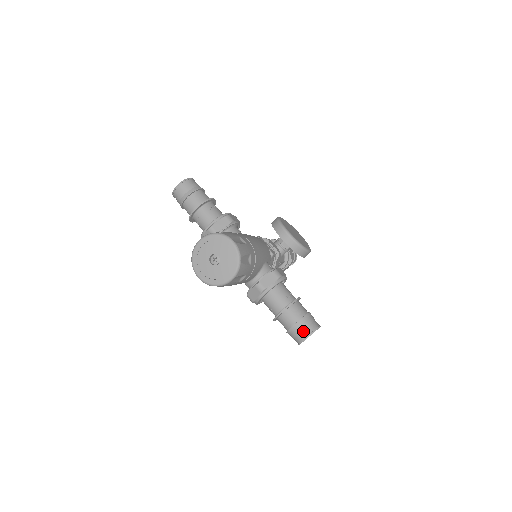
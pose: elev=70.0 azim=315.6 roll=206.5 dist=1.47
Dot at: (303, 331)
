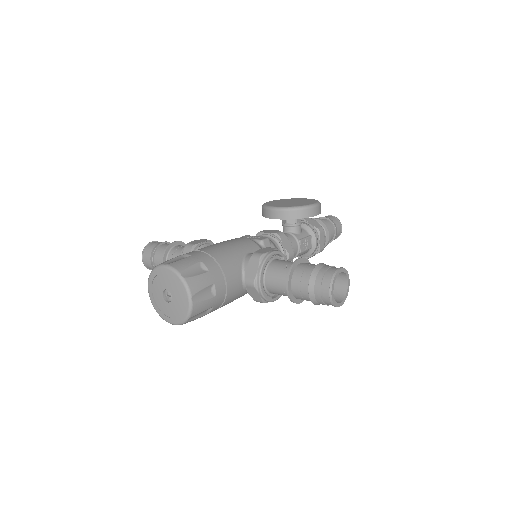
Dot at: (322, 289)
